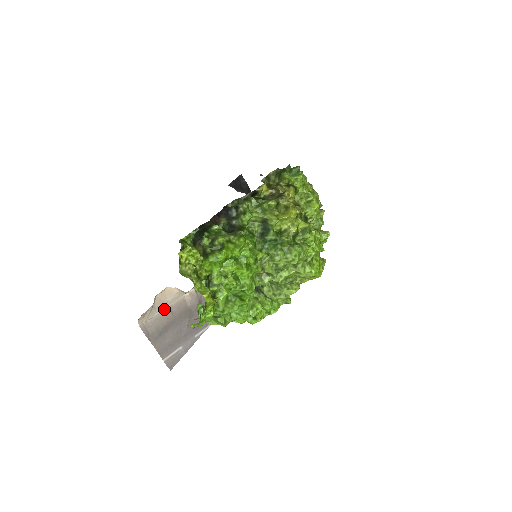
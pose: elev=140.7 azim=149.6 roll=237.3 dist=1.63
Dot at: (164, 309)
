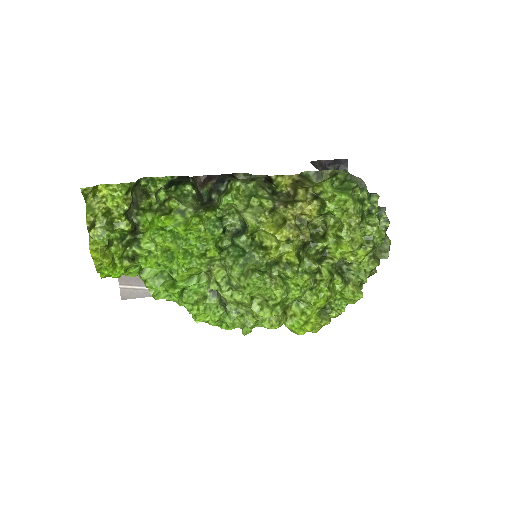
Dot at: occluded
